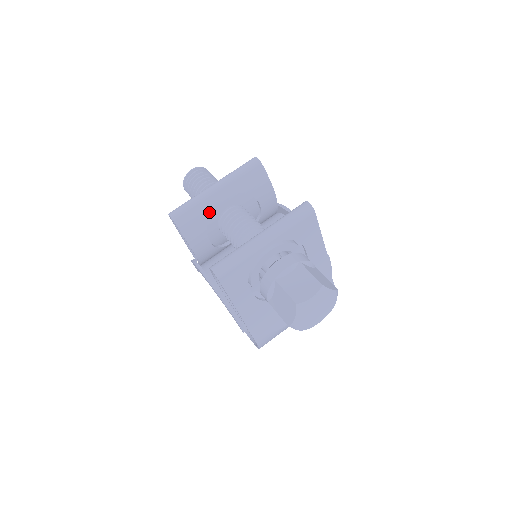
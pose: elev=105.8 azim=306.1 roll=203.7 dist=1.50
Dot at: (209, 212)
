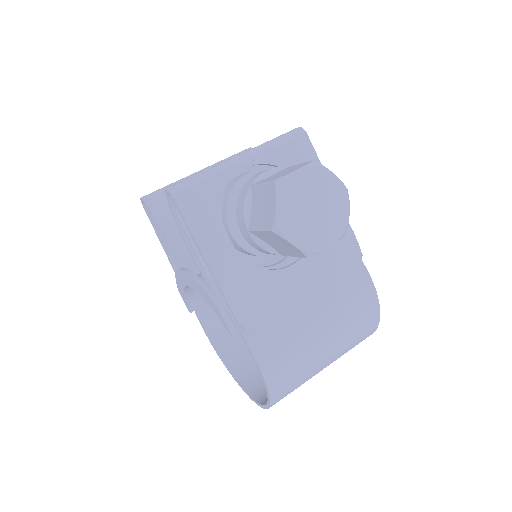
Dot at: occluded
